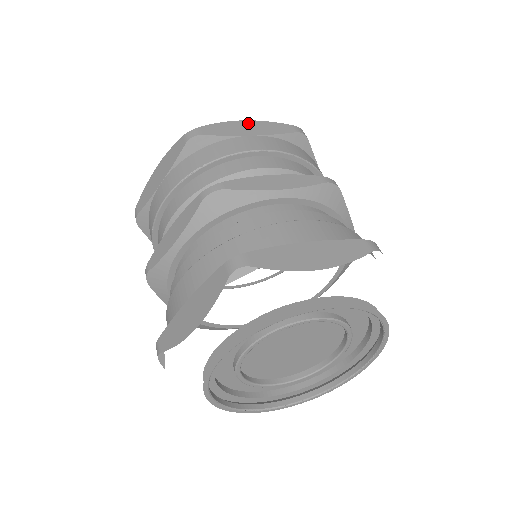
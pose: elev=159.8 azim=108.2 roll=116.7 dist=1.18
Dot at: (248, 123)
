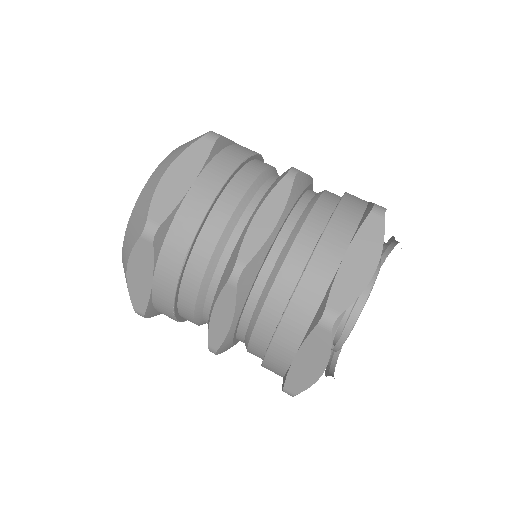
Dot at: (172, 171)
